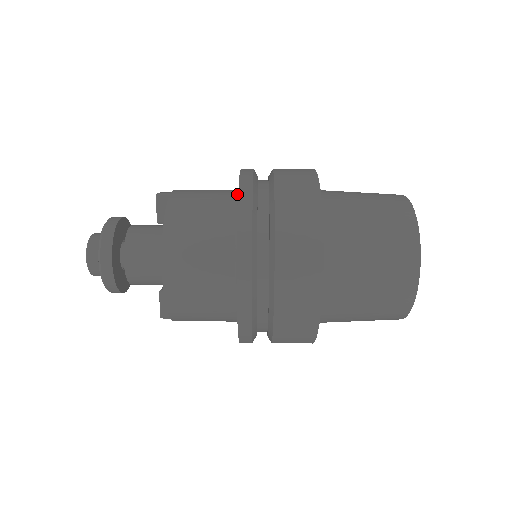
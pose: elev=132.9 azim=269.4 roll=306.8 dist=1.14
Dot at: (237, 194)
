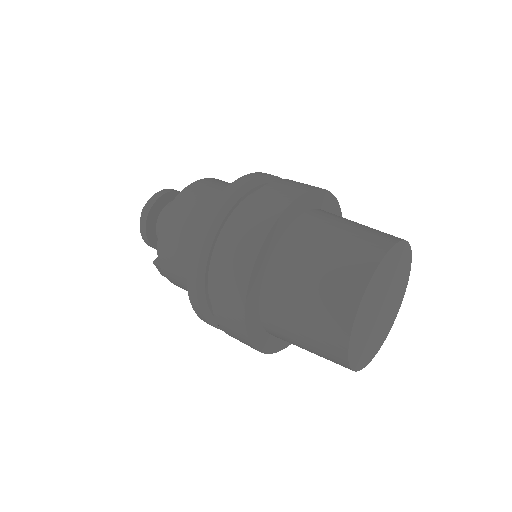
Dot at: occluded
